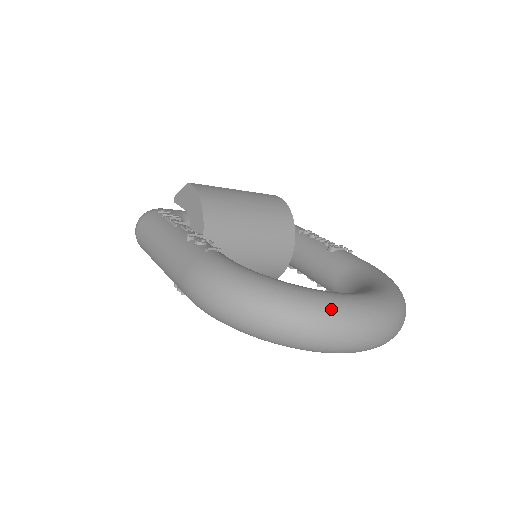
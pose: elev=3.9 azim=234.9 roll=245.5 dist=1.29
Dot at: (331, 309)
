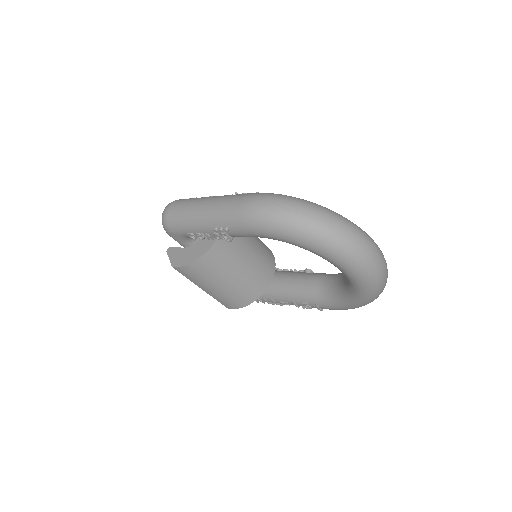
Dot at: occluded
